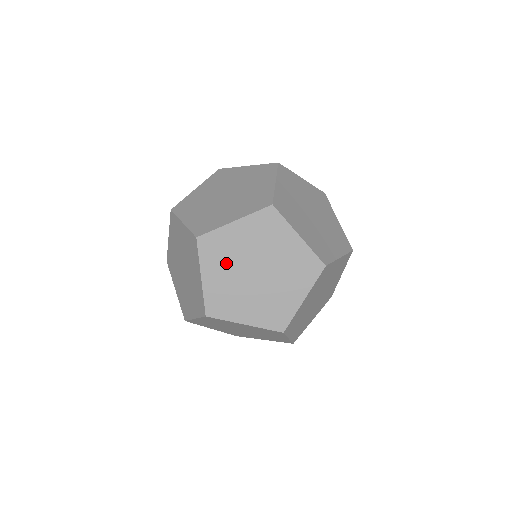
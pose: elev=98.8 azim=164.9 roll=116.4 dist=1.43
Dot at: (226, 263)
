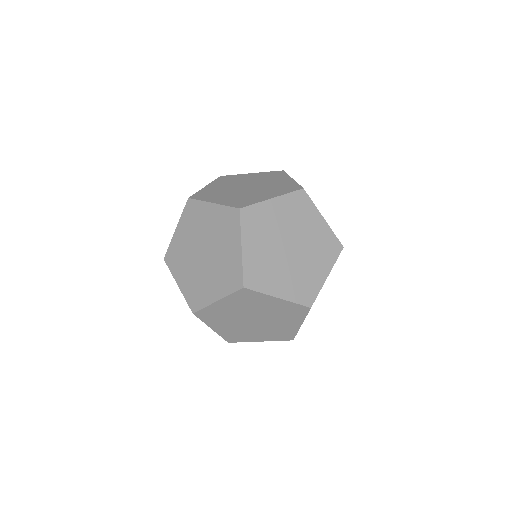
Dot at: (243, 307)
